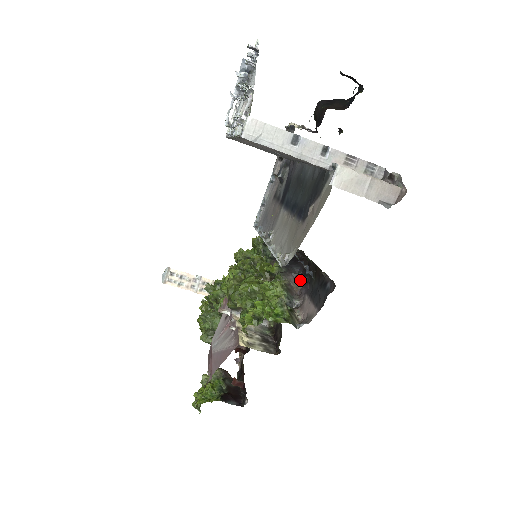
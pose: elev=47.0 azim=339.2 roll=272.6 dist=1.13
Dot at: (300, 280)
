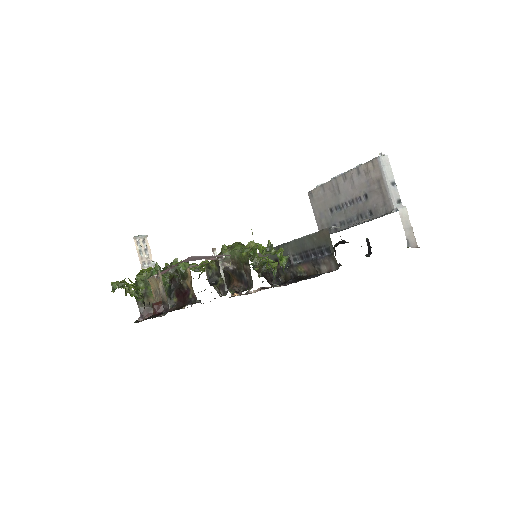
Dot at: occluded
